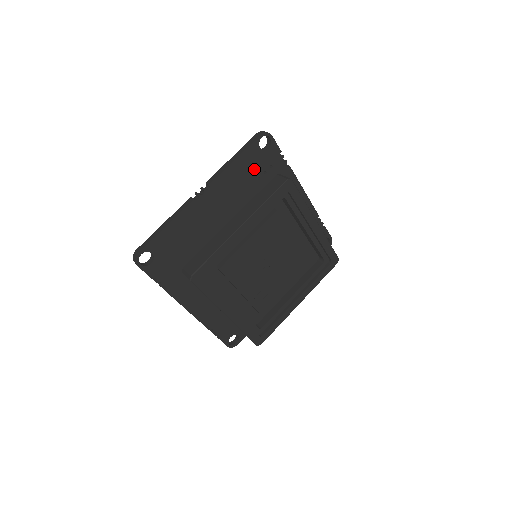
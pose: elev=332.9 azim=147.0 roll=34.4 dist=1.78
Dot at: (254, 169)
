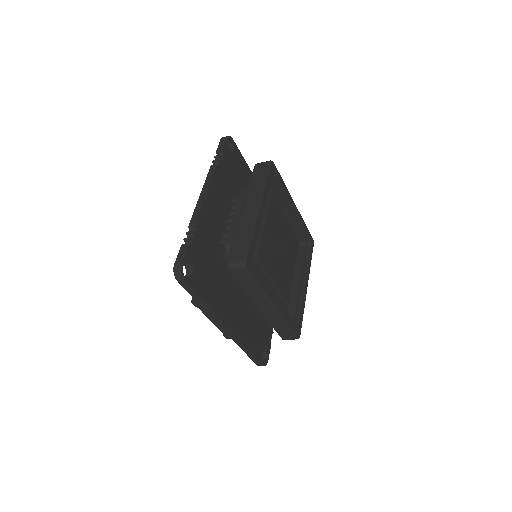
Dot at: occluded
